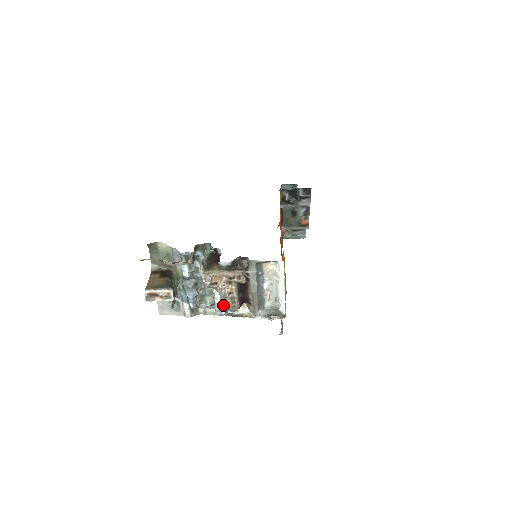
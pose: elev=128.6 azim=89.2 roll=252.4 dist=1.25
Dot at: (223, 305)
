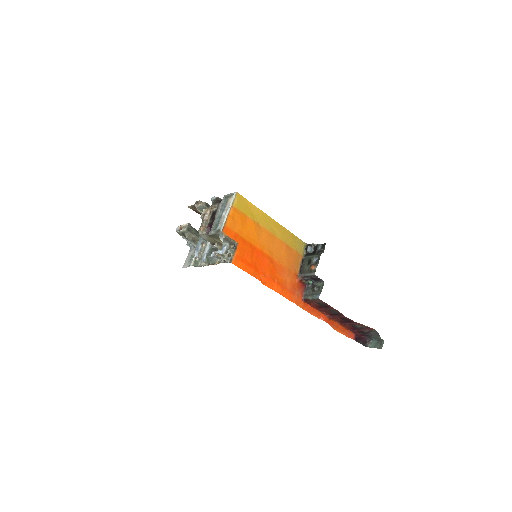
Dot at: (200, 228)
